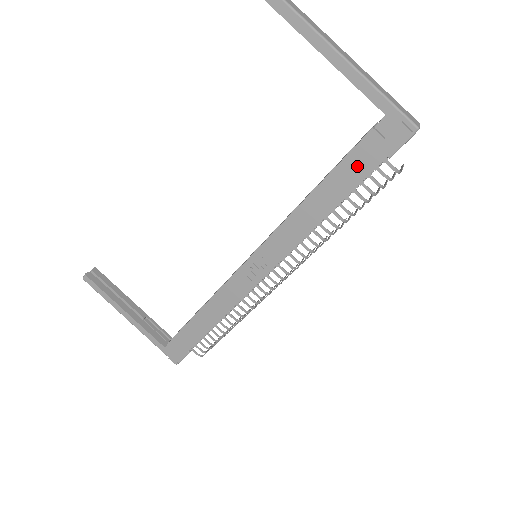
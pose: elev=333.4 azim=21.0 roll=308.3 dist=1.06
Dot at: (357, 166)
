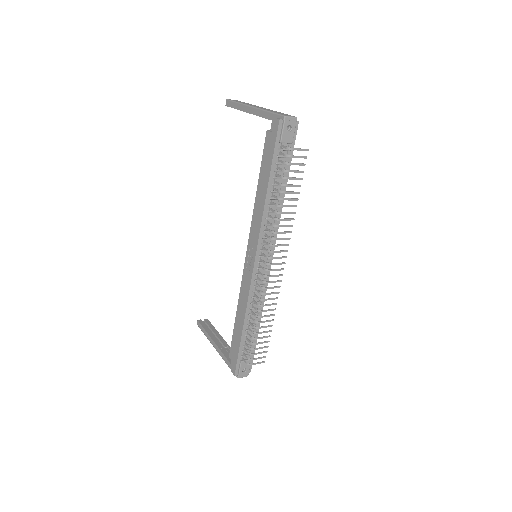
Dot at: (268, 156)
